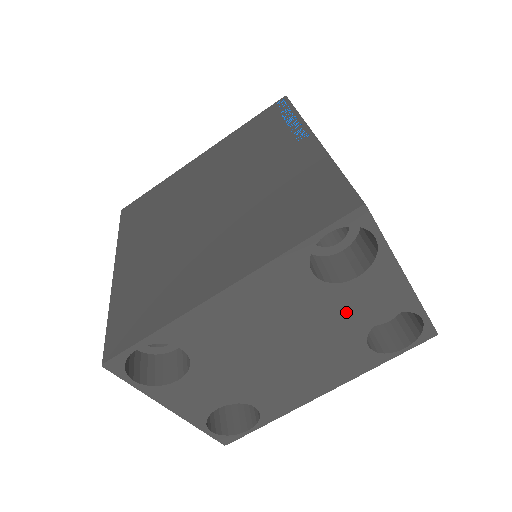
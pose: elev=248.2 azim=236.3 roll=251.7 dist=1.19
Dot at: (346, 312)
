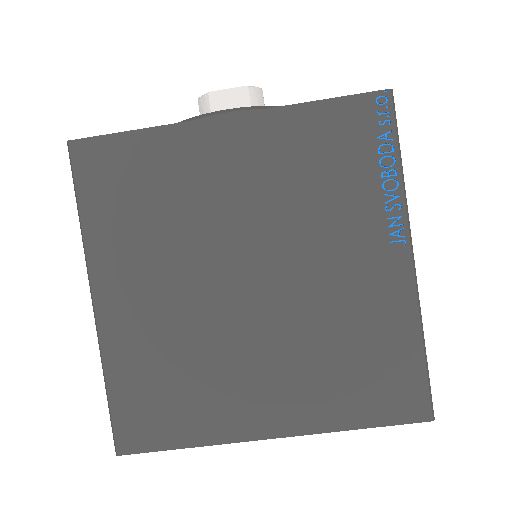
Dot at: occluded
